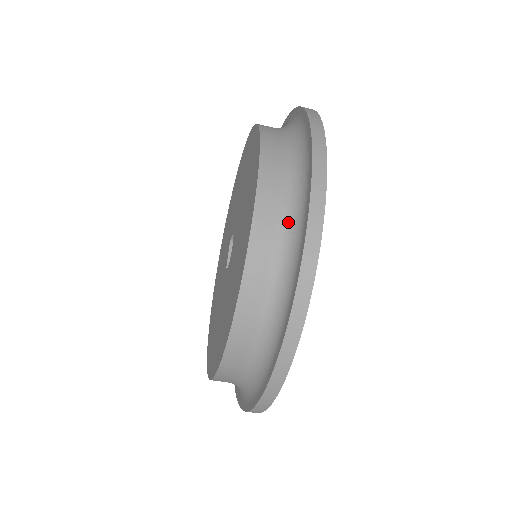
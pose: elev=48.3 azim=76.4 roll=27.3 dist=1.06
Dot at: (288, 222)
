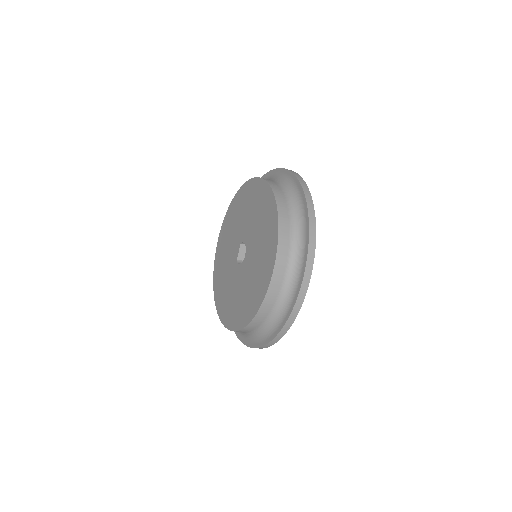
Dot at: (285, 292)
